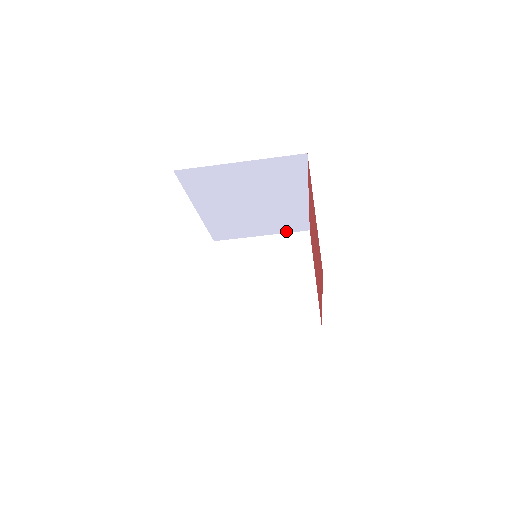
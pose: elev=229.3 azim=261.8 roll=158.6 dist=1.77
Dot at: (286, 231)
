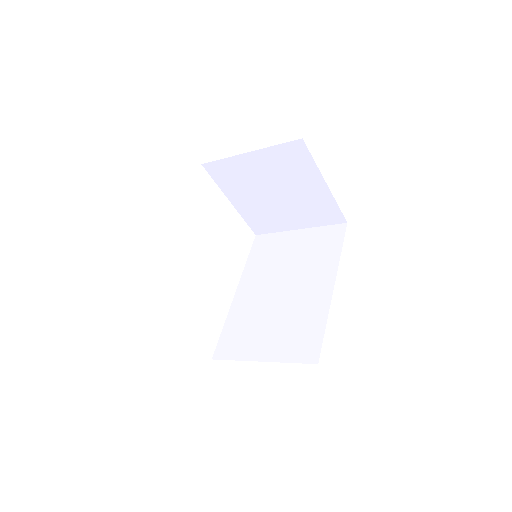
Dot at: occluded
